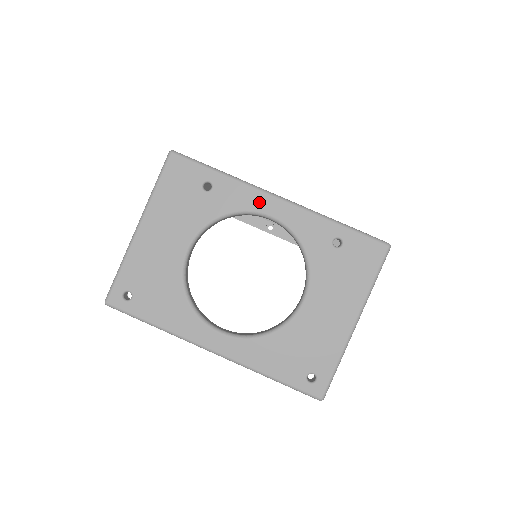
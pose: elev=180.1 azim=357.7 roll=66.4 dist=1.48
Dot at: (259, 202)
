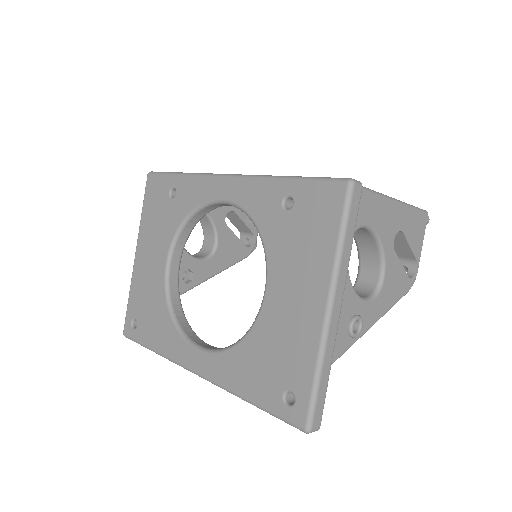
Dot at: (211, 189)
